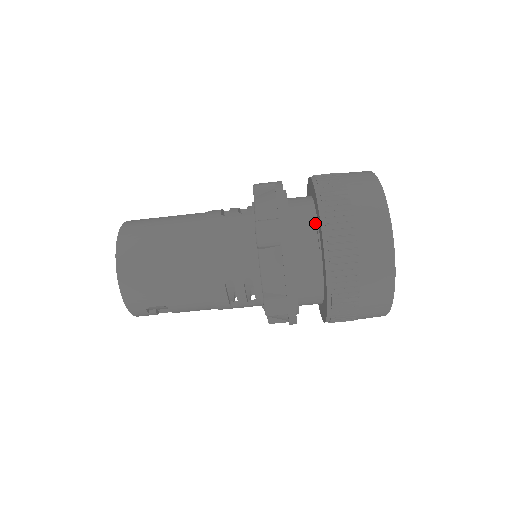
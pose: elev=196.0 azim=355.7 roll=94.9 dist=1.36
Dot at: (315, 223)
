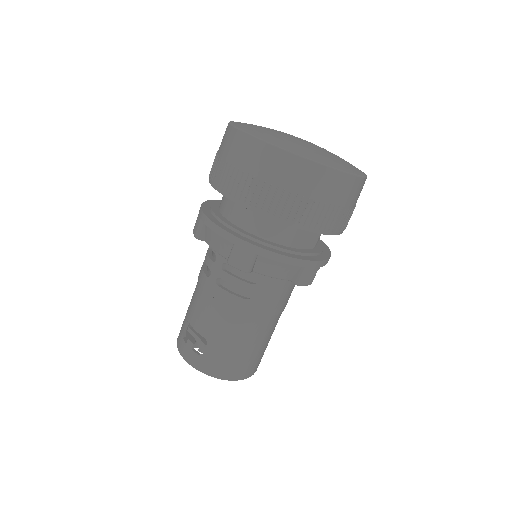
Dot at: occluded
